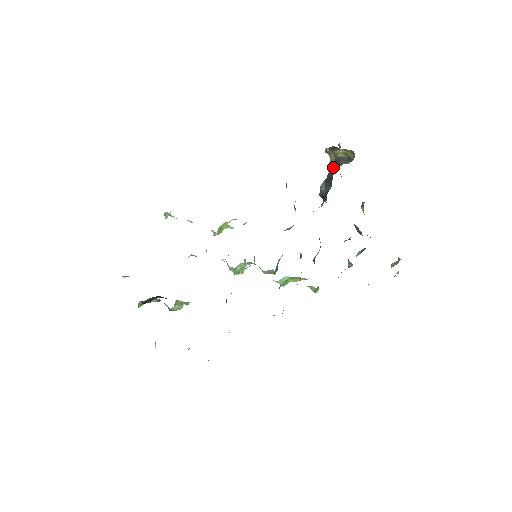
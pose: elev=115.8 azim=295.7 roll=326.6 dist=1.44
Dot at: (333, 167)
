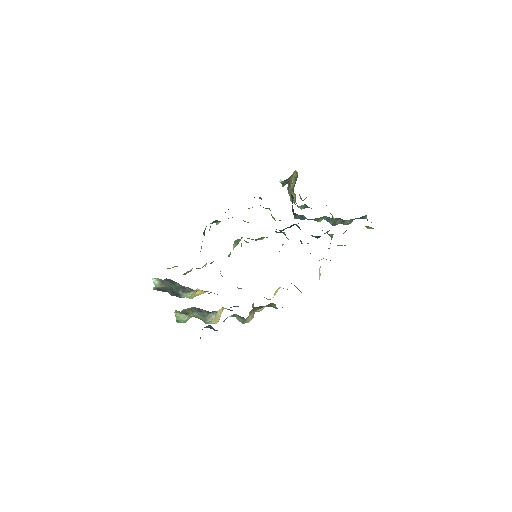
Dot at: occluded
